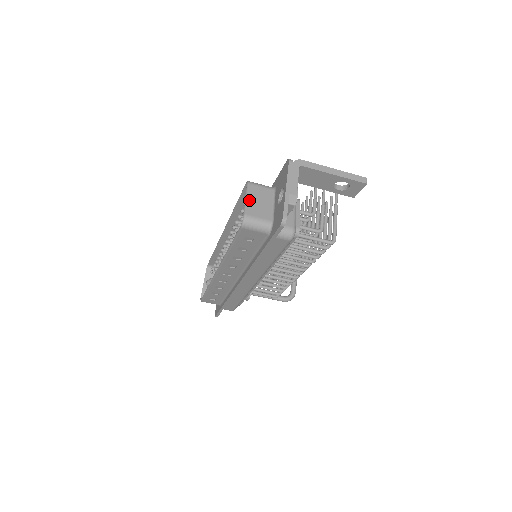
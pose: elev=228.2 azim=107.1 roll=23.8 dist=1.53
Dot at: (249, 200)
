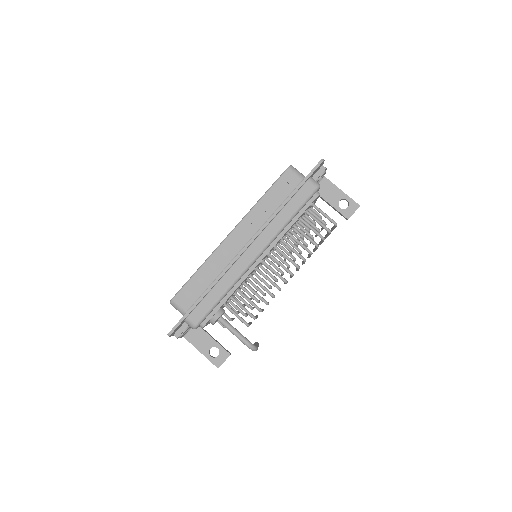
Dot at: occluded
